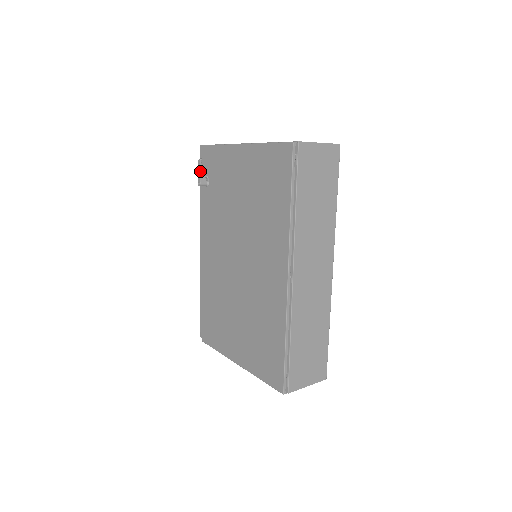
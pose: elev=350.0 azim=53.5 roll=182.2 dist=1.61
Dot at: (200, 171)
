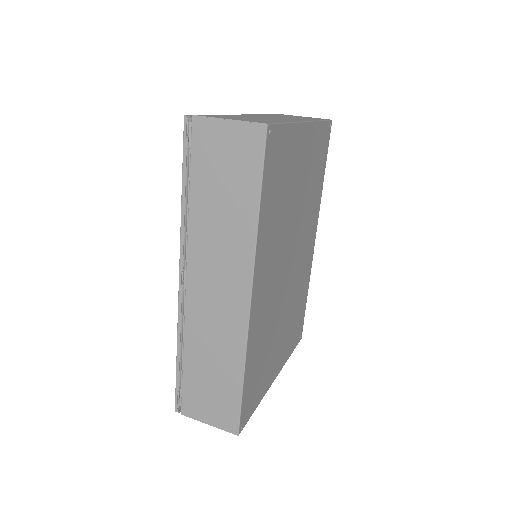
Dot at: occluded
